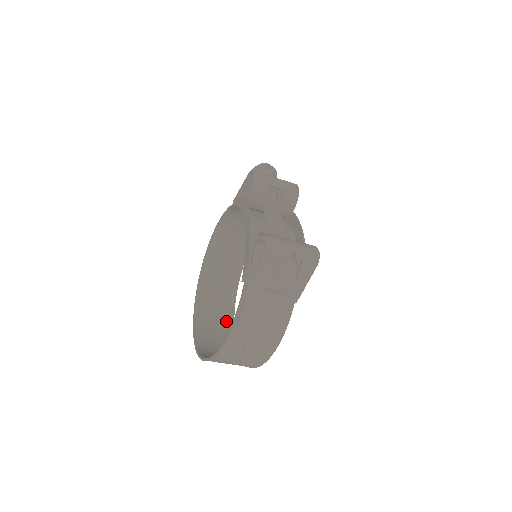
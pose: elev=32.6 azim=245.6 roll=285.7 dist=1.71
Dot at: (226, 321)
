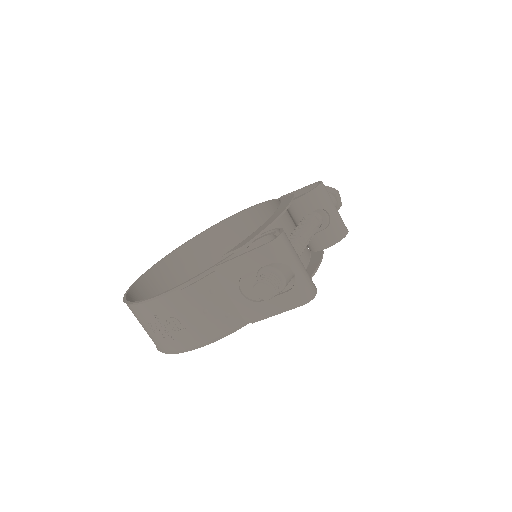
Dot at: occluded
